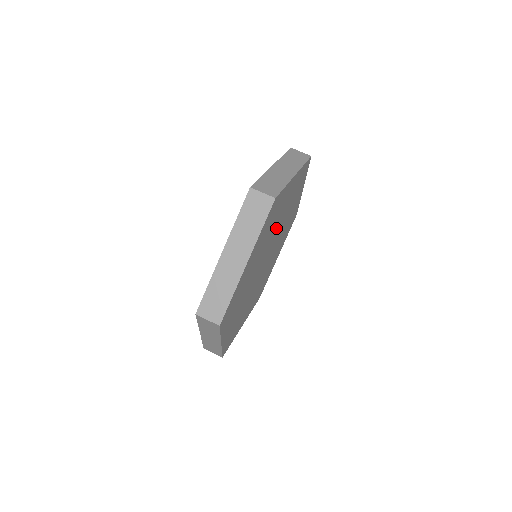
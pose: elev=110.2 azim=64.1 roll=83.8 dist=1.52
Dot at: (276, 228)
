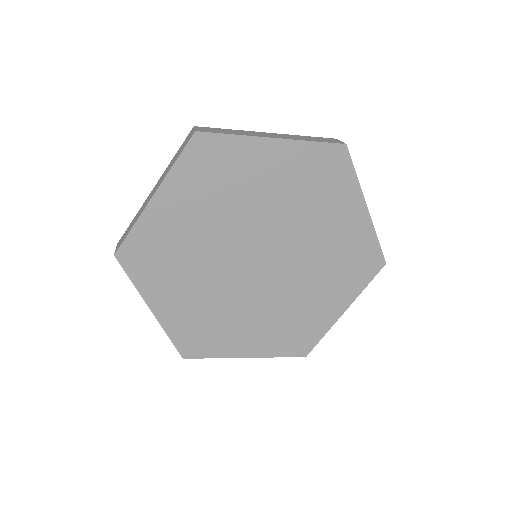
Dot at: (262, 214)
